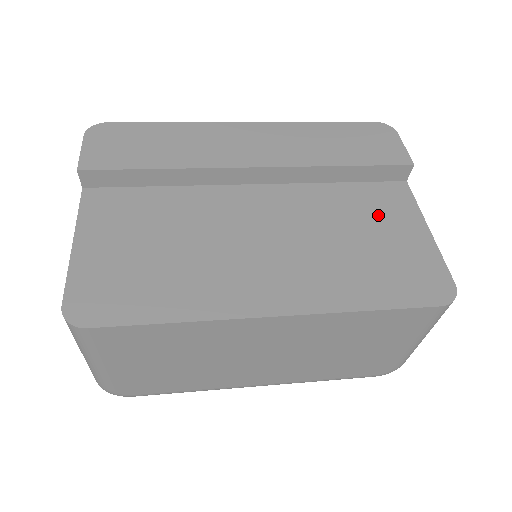
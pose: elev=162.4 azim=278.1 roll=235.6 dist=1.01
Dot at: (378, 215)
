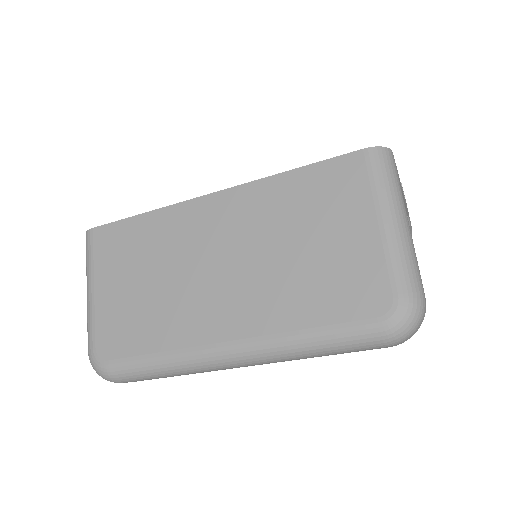
Dot at: occluded
